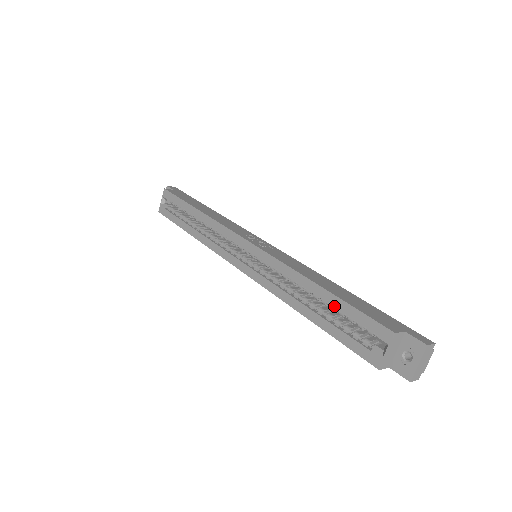
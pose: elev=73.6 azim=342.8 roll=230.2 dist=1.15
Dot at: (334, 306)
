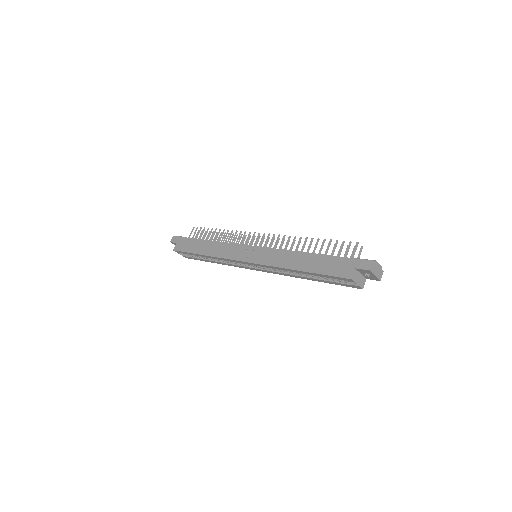
Dot at: occluded
